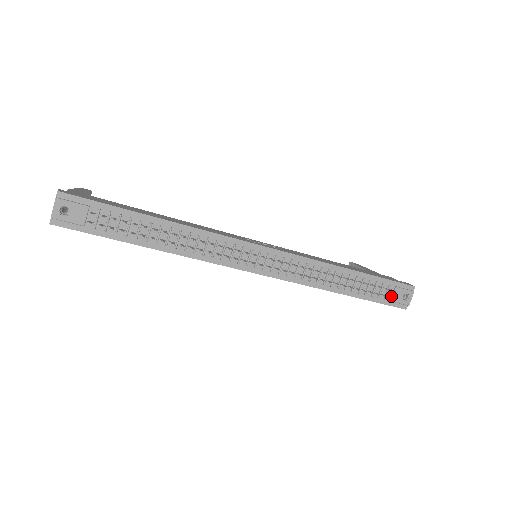
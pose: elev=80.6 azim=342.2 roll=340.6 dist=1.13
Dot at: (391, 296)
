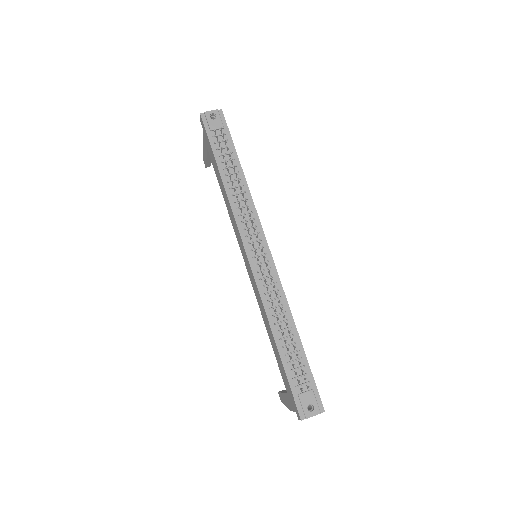
Dot at: (302, 392)
